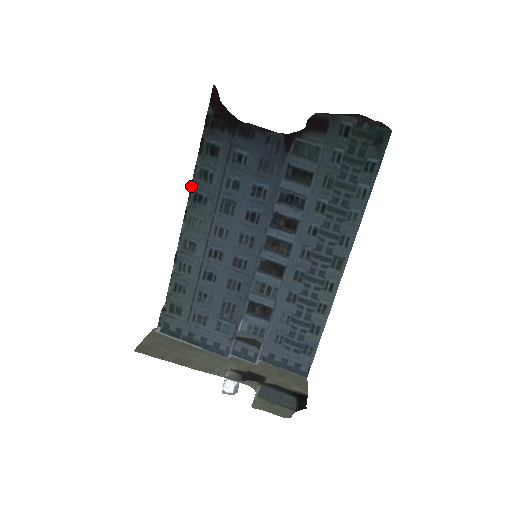
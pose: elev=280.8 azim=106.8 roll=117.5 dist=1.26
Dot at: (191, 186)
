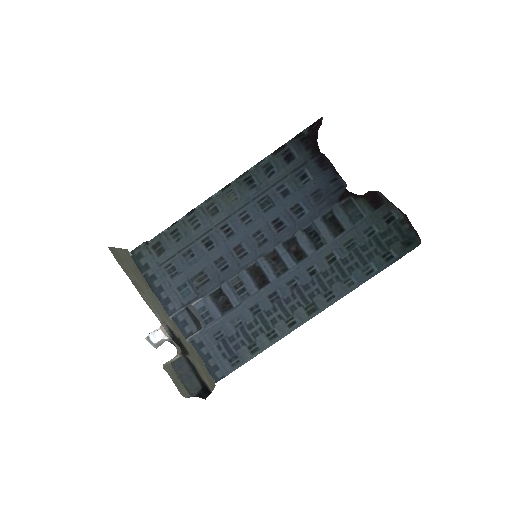
Dot at: (248, 170)
